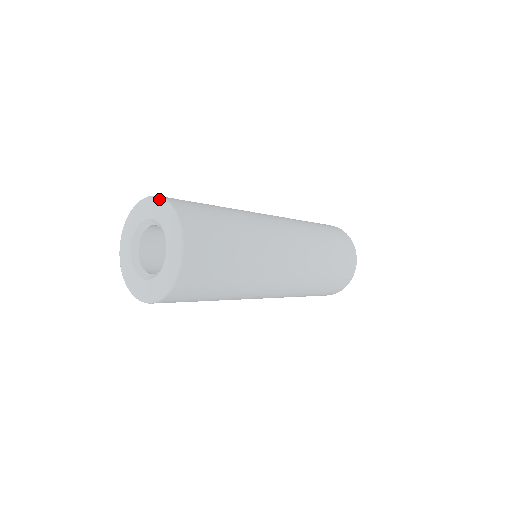
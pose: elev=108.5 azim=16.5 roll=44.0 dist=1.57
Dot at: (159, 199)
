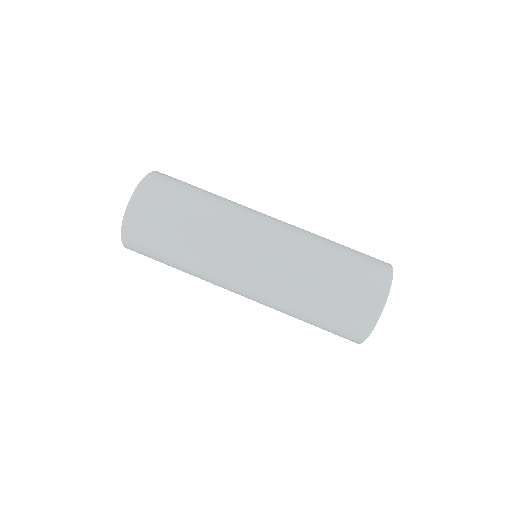
Dot at: occluded
